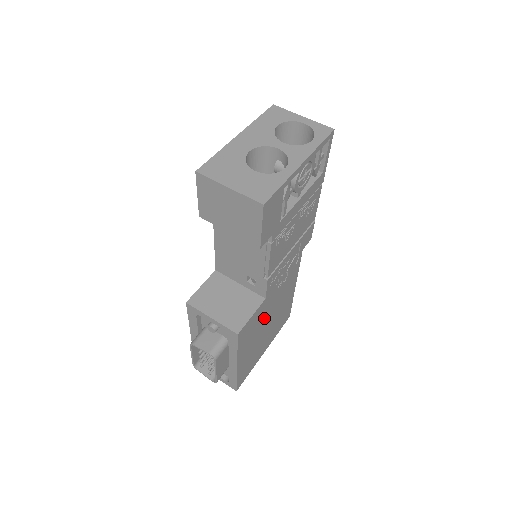
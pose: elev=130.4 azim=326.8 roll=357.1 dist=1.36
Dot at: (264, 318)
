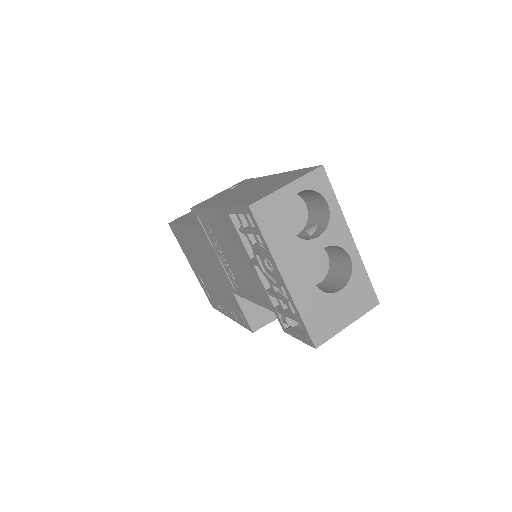
Dot at: occluded
